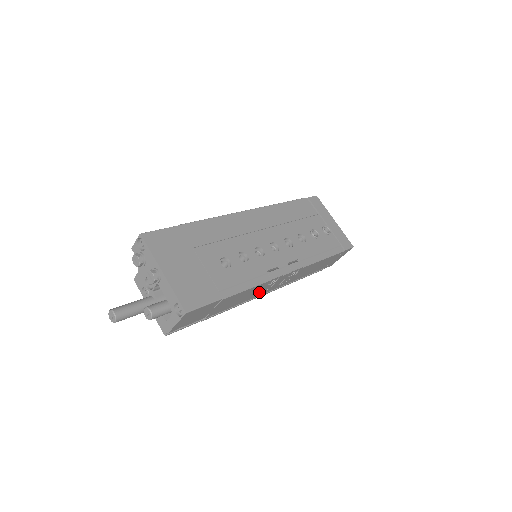
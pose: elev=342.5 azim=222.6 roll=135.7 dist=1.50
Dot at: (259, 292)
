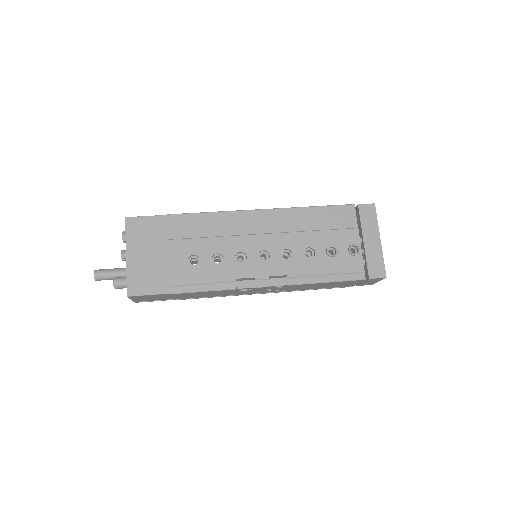
Dot at: (239, 292)
